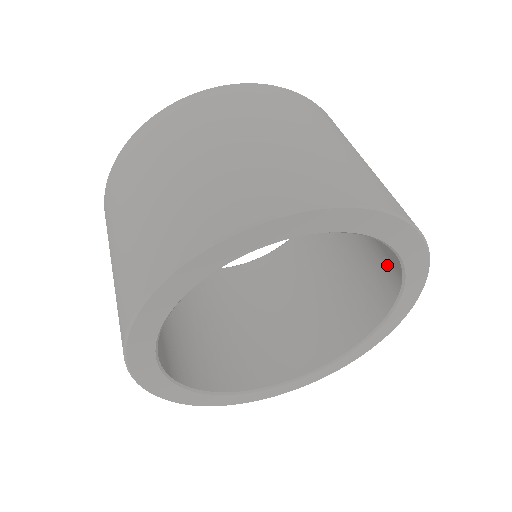
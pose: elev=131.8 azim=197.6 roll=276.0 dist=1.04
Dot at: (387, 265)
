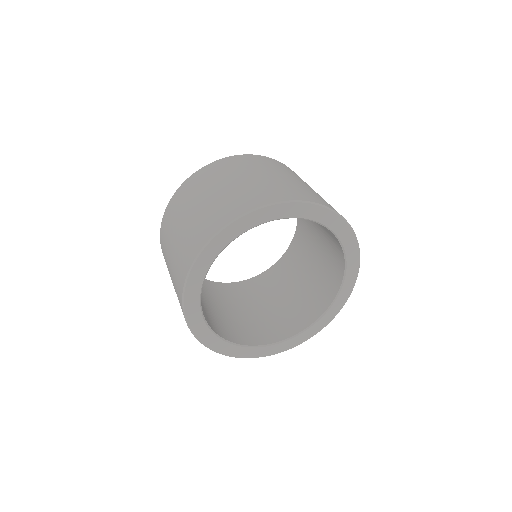
Dot at: occluded
